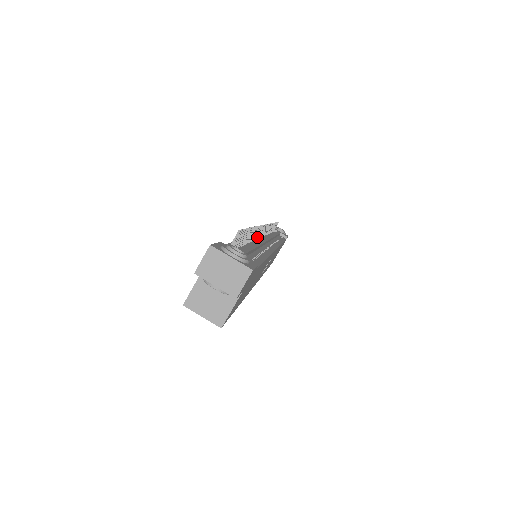
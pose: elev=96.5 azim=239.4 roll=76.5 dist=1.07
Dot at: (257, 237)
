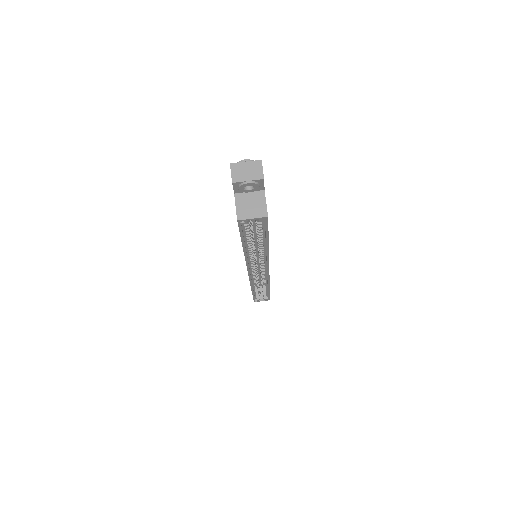
Dot at: occluded
